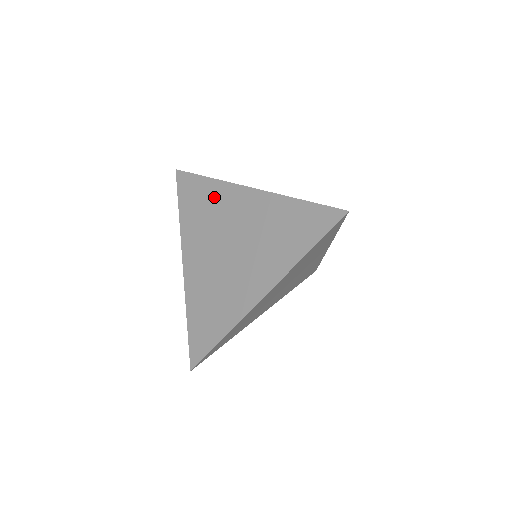
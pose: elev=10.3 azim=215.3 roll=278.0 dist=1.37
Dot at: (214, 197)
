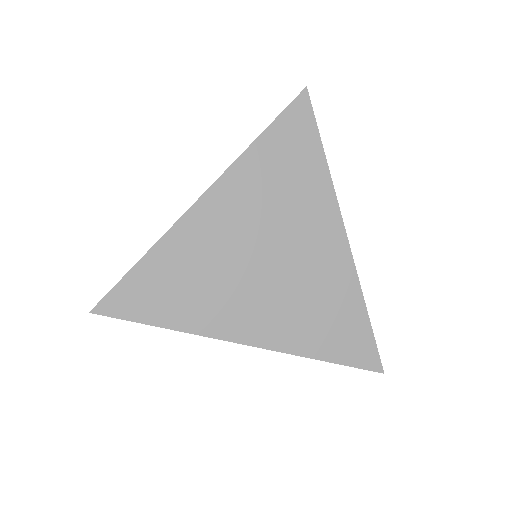
Dot at: (309, 188)
